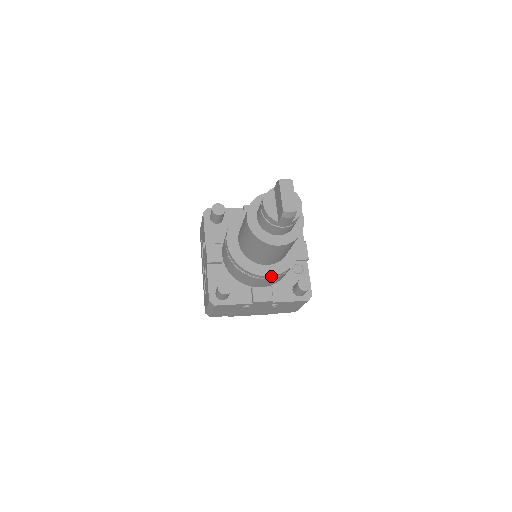
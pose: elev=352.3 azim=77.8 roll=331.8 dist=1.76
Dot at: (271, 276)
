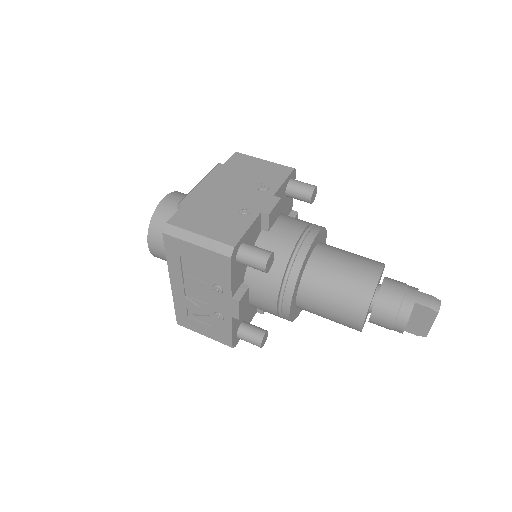
Dot at: occluded
